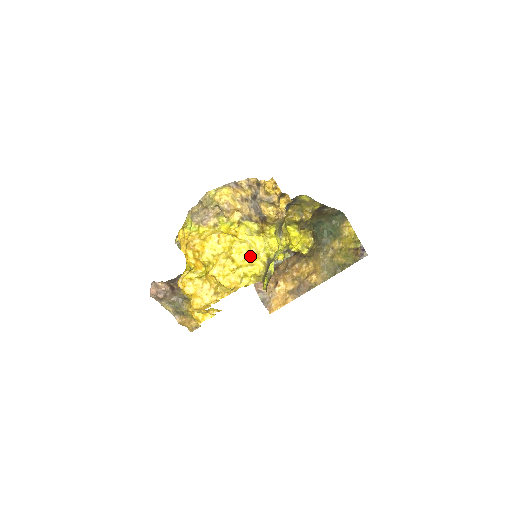
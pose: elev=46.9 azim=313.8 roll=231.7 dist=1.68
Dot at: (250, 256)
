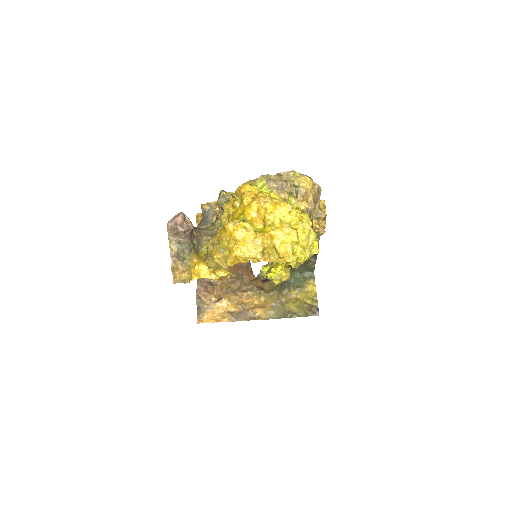
Dot at: (307, 241)
